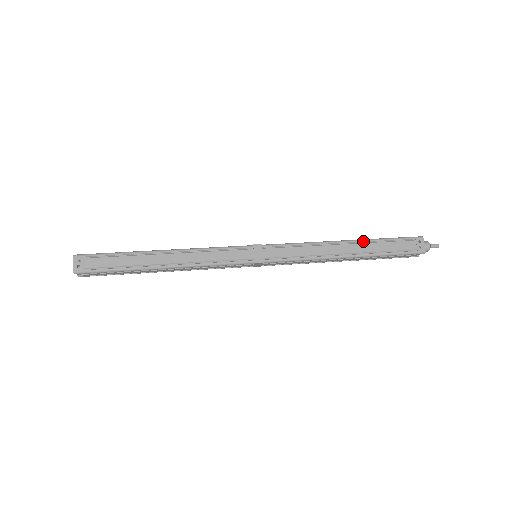
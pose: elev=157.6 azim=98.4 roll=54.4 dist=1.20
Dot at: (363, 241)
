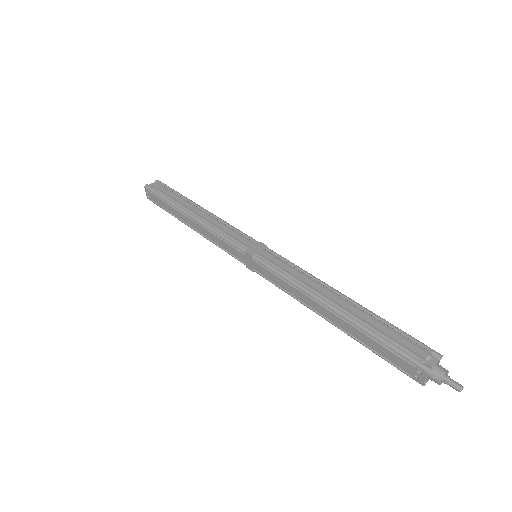
Dot at: (347, 320)
